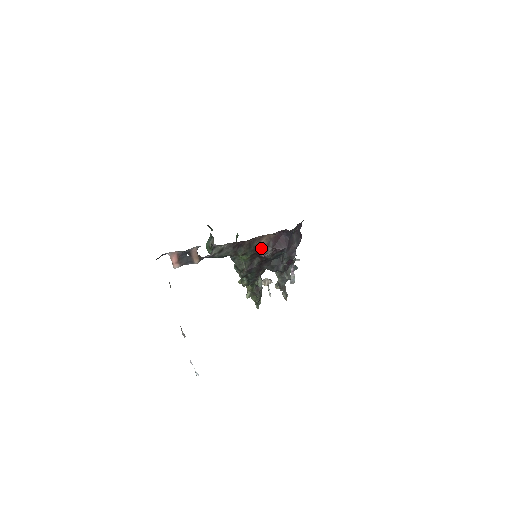
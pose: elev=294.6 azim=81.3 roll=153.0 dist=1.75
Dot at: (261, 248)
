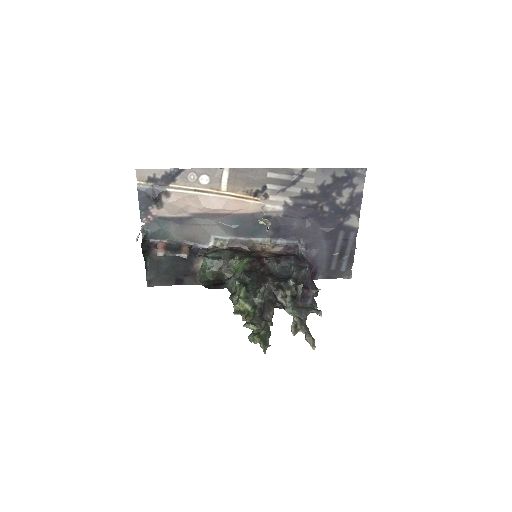
Dot at: occluded
